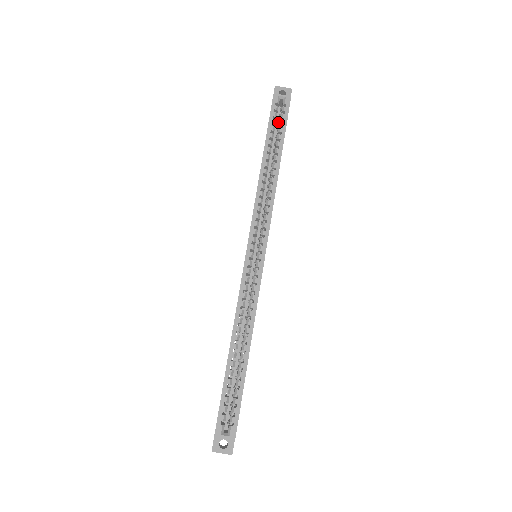
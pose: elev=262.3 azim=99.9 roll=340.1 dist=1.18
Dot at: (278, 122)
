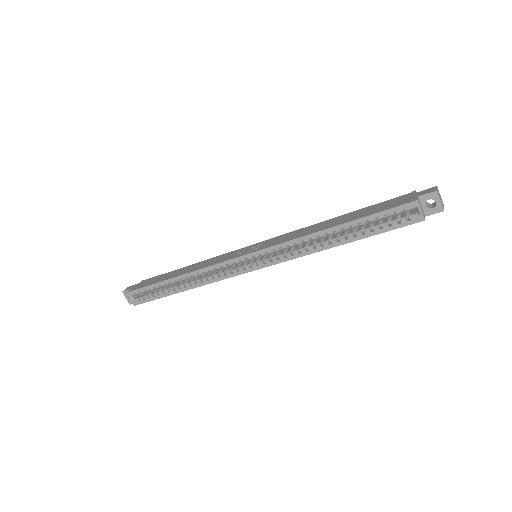
Dot at: (389, 218)
